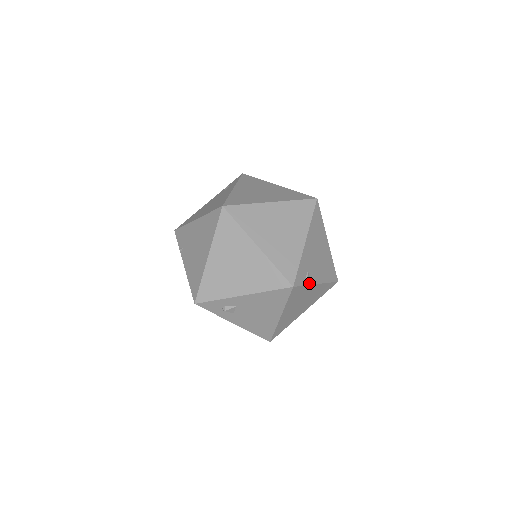
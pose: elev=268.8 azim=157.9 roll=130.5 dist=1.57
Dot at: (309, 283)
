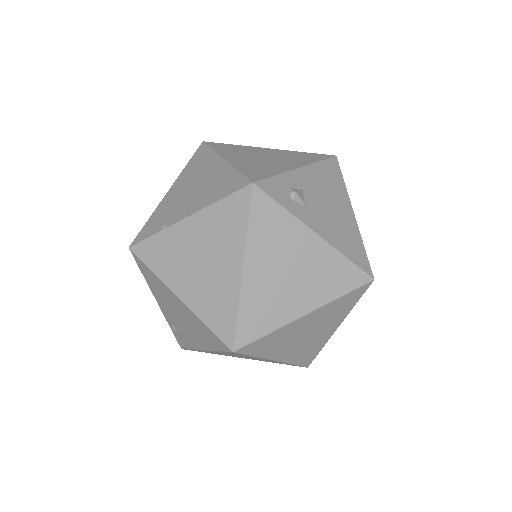
Dot at: occluded
